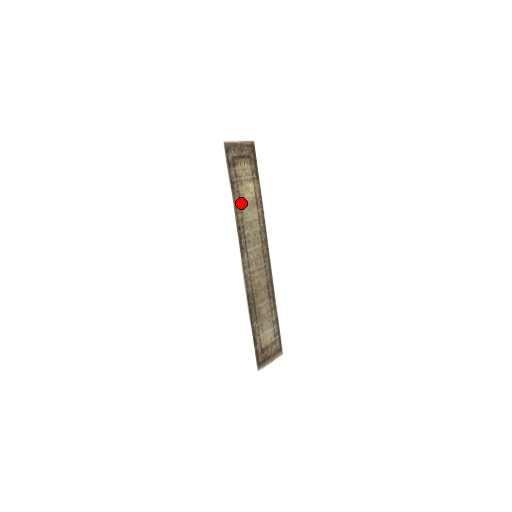
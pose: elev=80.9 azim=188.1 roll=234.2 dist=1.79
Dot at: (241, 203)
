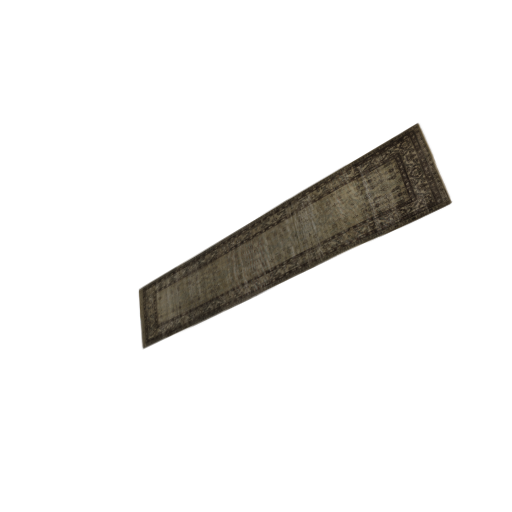
Dot at: (336, 233)
